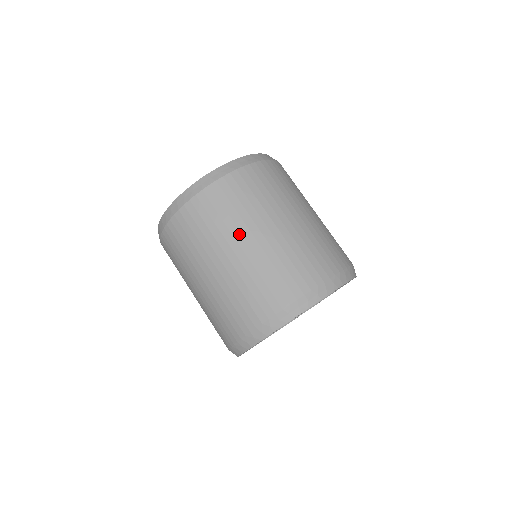
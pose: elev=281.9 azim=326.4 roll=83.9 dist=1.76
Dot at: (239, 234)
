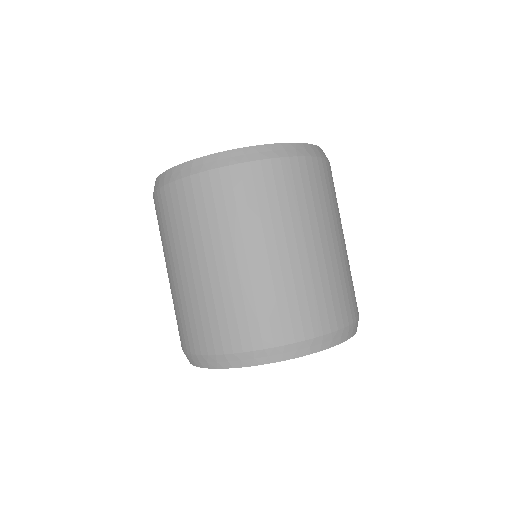
Dot at: (250, 239)
